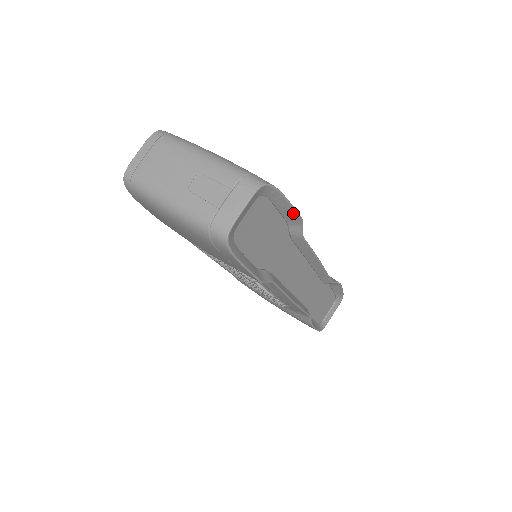
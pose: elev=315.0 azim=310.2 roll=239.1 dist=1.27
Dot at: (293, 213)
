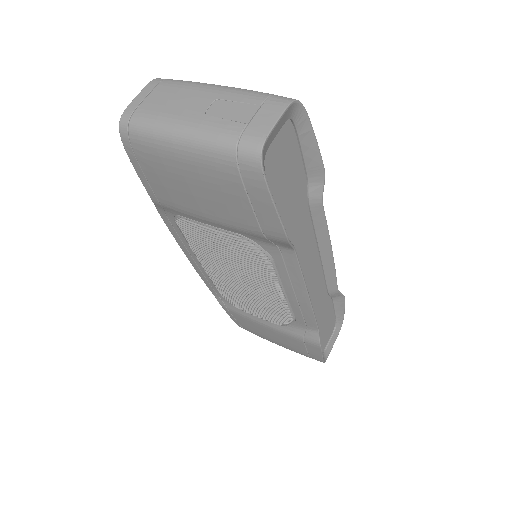
Dot at: (317, 160)
